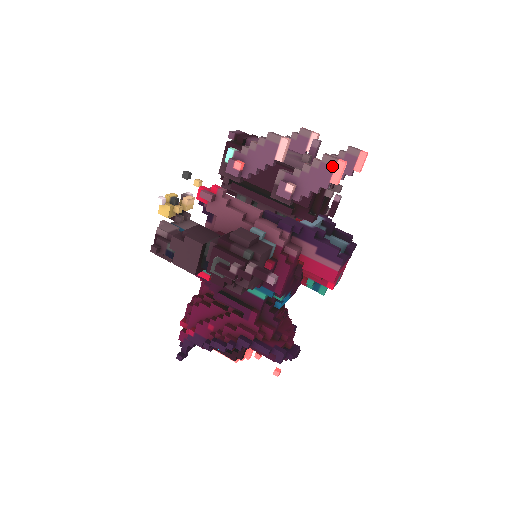
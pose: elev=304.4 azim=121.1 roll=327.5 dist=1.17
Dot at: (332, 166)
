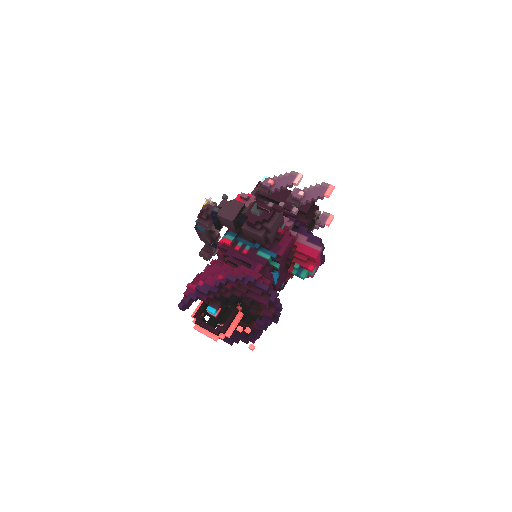
Dot at: (327, 187)
